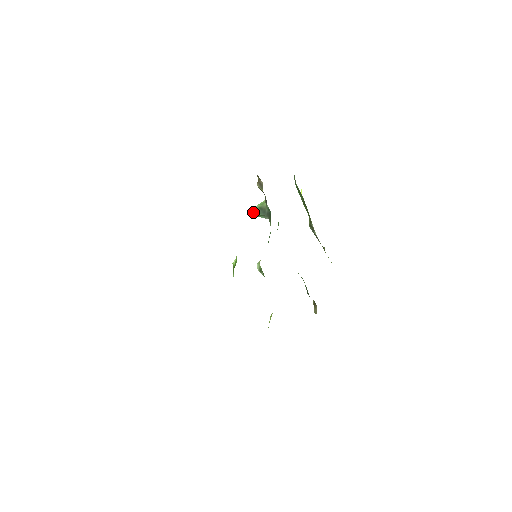
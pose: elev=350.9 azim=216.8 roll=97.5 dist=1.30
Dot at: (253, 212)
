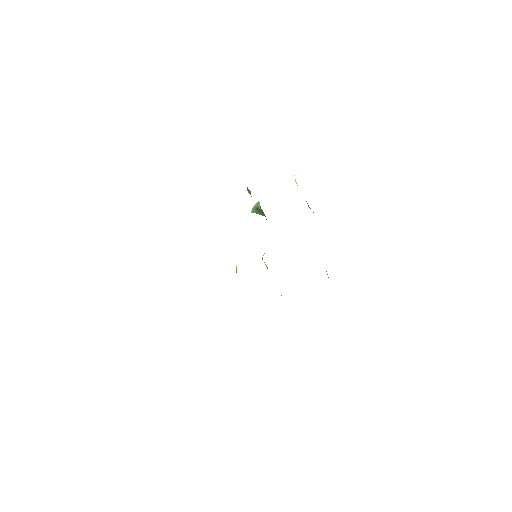
Dot at: (252, 212)
